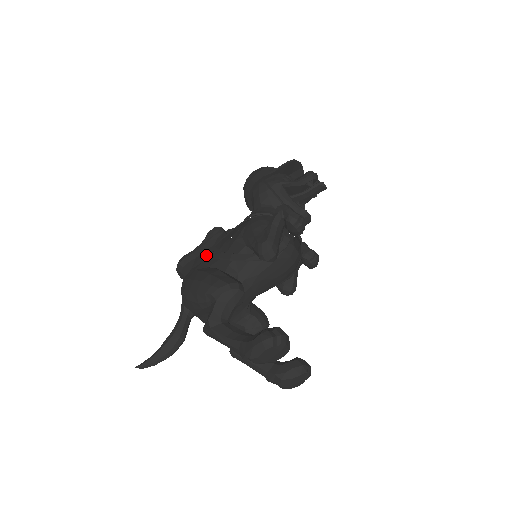
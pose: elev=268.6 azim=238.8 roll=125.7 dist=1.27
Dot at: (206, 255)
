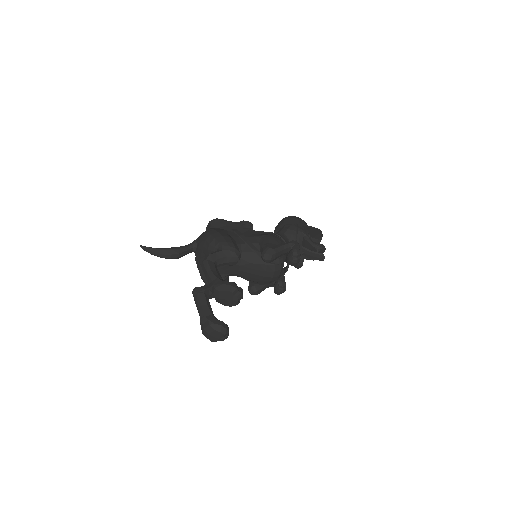
Dot at: (233, 229)
